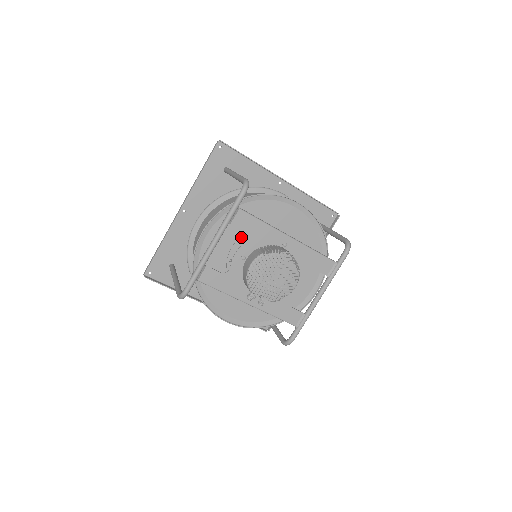
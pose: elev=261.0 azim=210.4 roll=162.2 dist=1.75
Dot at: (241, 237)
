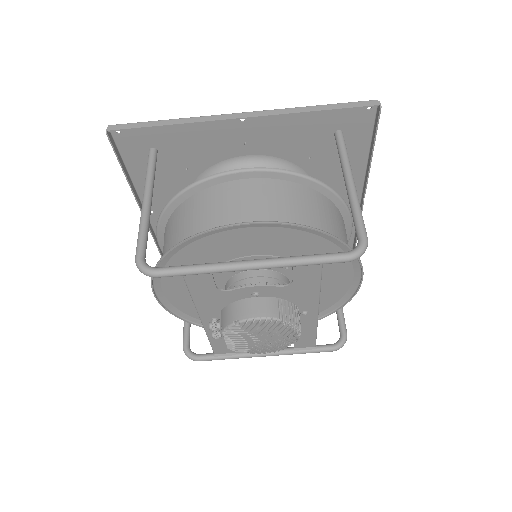
Dot at: (275, 257)
